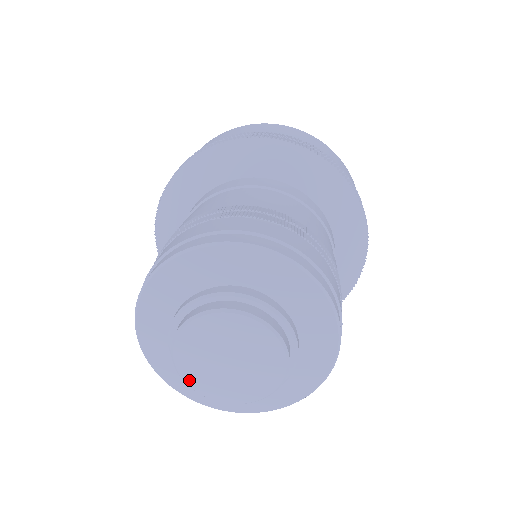
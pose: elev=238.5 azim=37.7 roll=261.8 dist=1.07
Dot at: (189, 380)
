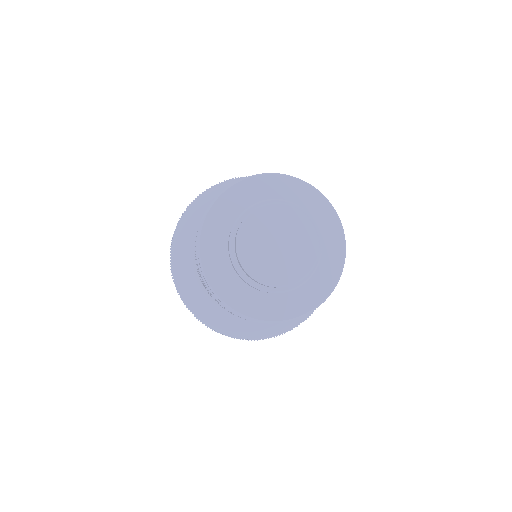
Dot at: (242, 252)
